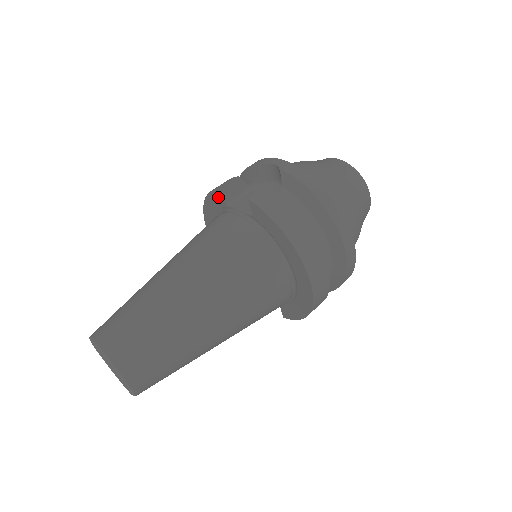
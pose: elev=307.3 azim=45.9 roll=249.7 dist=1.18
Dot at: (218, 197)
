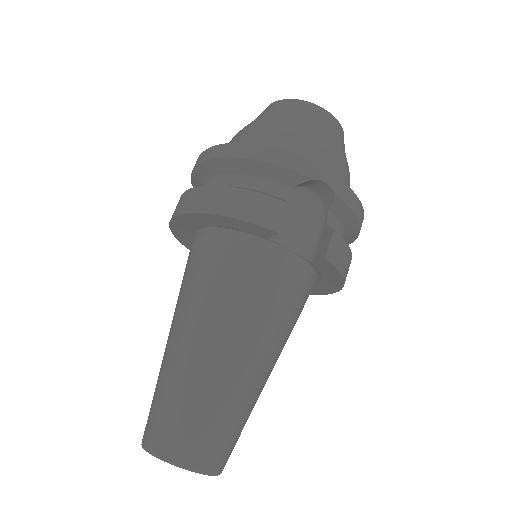
Dot at: (261, 231)
